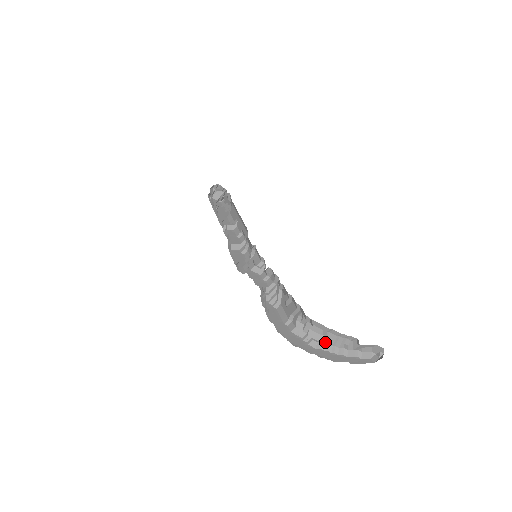
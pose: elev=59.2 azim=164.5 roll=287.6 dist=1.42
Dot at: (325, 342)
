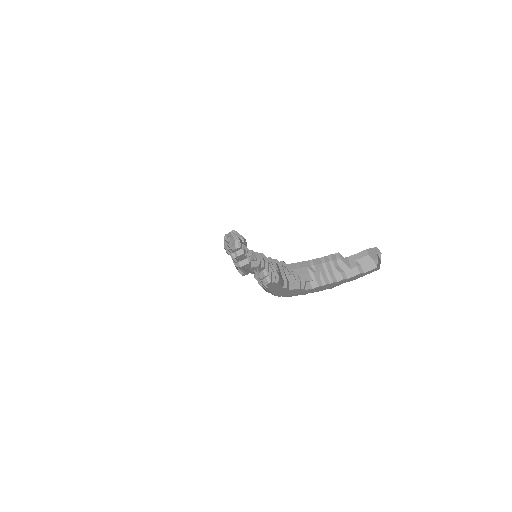
Dot at: (318, 277)
